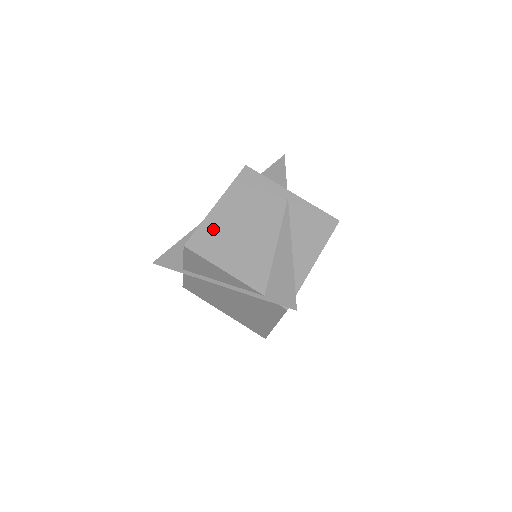
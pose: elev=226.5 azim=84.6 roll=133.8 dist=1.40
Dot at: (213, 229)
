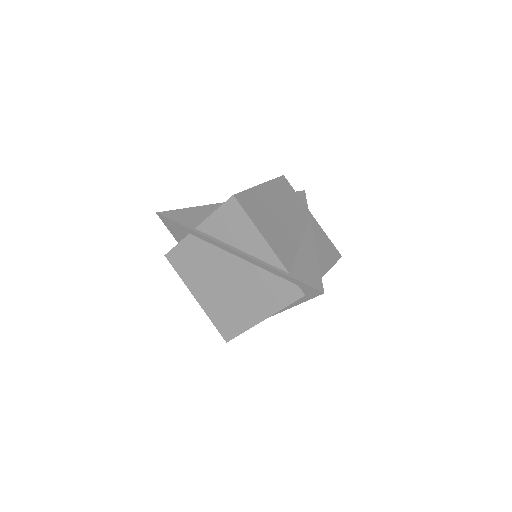
Dot at: (257, 199)
